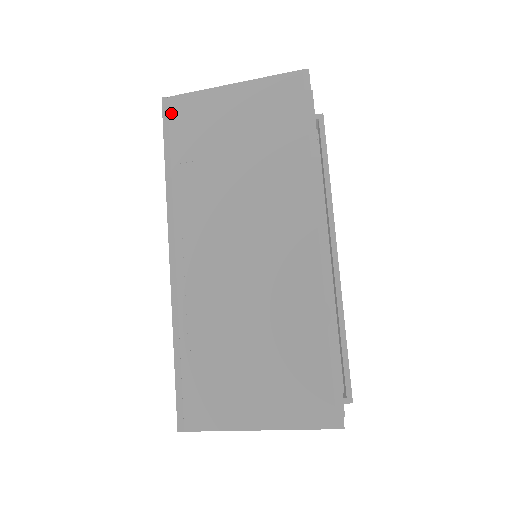
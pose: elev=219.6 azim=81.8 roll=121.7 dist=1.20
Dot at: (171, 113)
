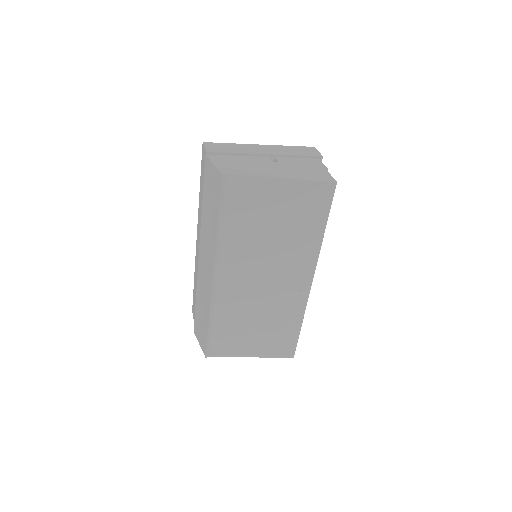
Dot at: (228, 187)
